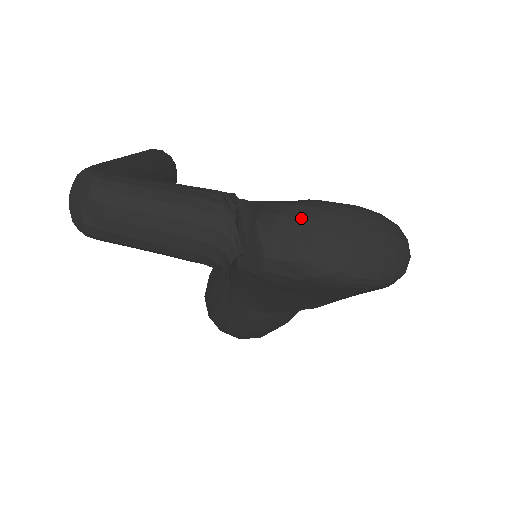
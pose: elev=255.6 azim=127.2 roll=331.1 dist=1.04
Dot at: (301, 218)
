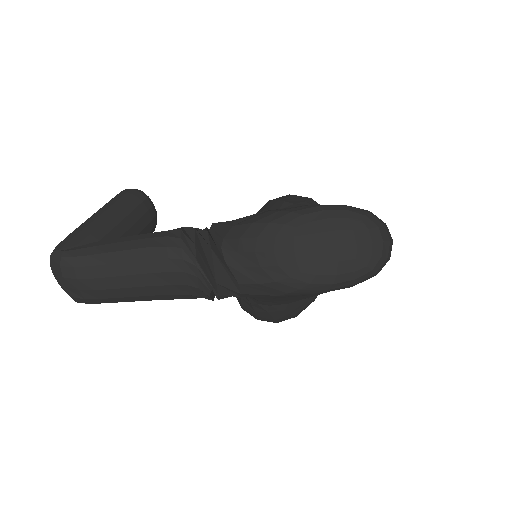
Dot at: (260, 238)
